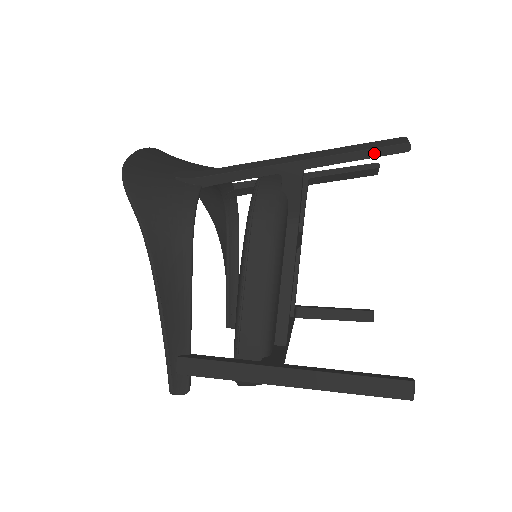
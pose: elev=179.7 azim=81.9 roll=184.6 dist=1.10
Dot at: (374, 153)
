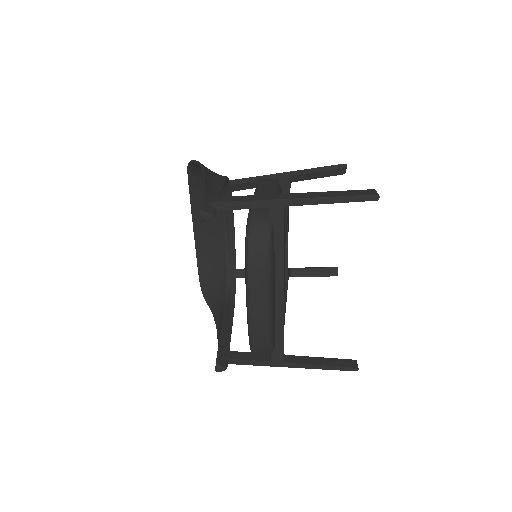
Dot at: (328, 168)
